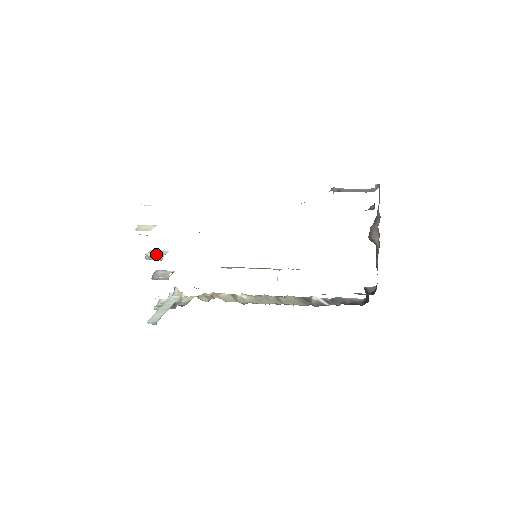
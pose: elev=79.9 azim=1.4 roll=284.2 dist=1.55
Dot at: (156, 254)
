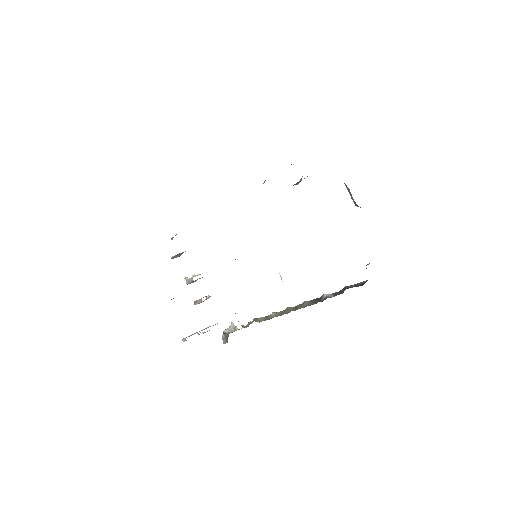
Dot at: (192, 277)
